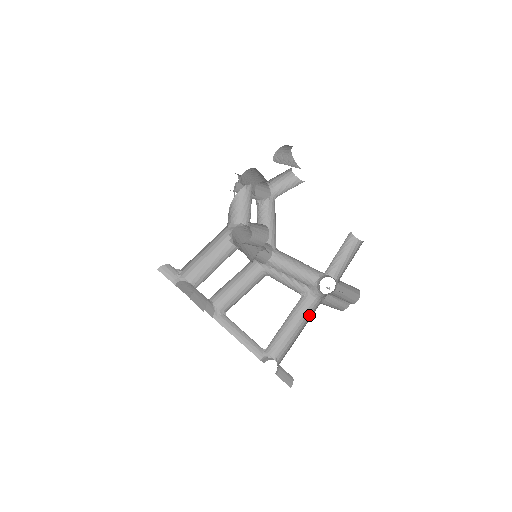
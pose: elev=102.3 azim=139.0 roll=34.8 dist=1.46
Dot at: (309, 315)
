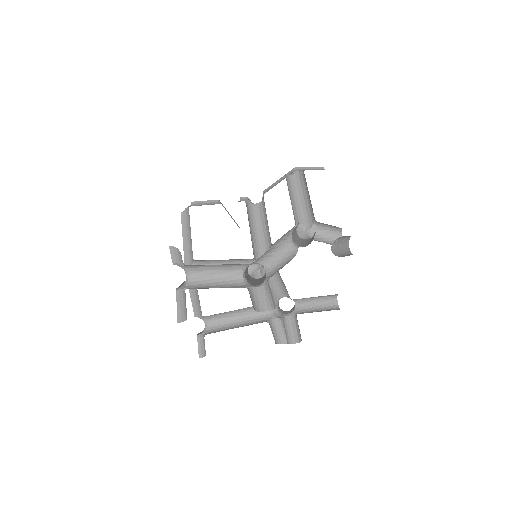
Dot at: (255, 318)
